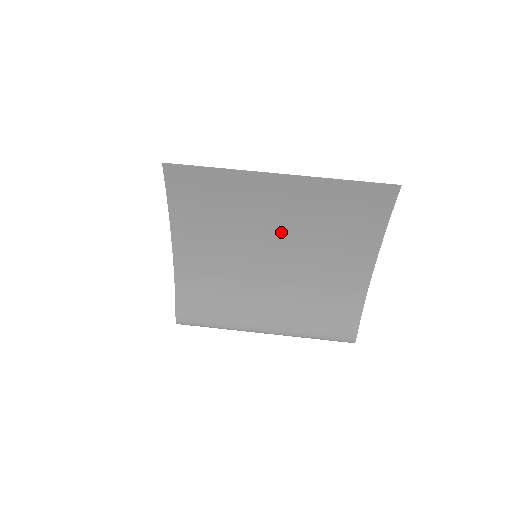
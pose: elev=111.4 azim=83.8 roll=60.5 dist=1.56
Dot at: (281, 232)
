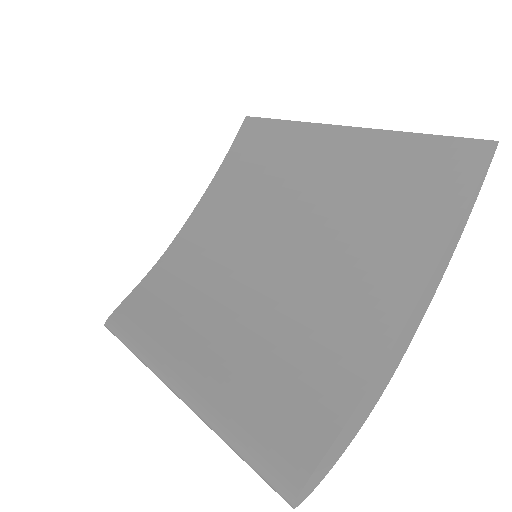
Dot at: (304, 214)
